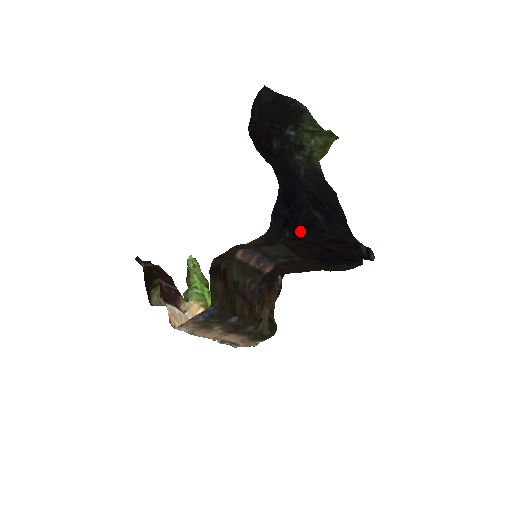
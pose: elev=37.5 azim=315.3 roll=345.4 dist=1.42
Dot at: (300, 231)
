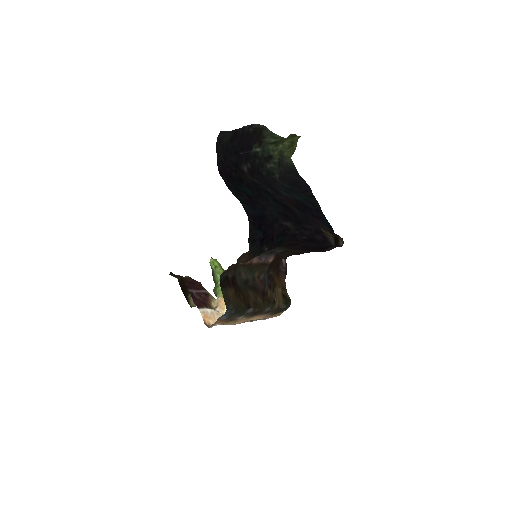
Dot at: (277, 241)
